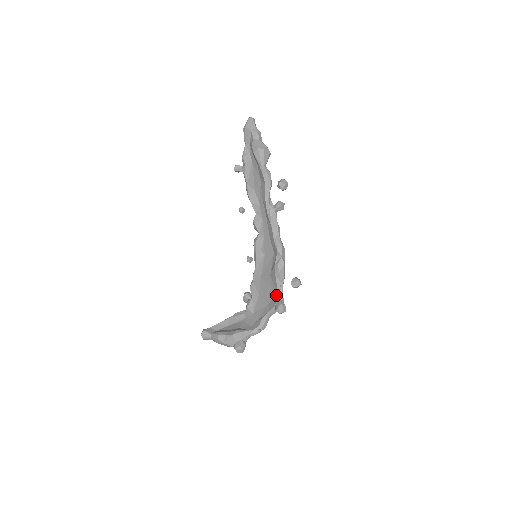
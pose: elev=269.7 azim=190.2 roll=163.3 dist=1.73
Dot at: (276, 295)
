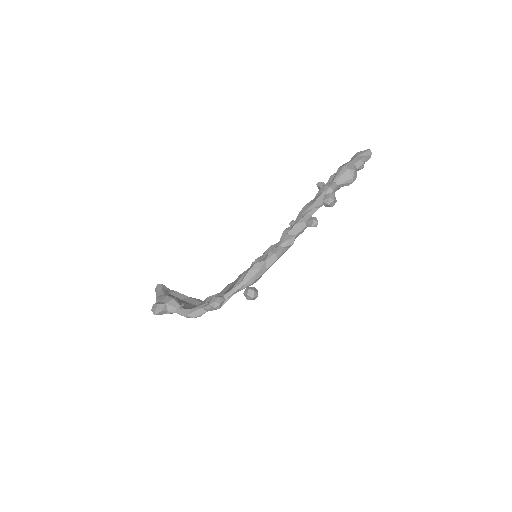
Dot at: occluded
